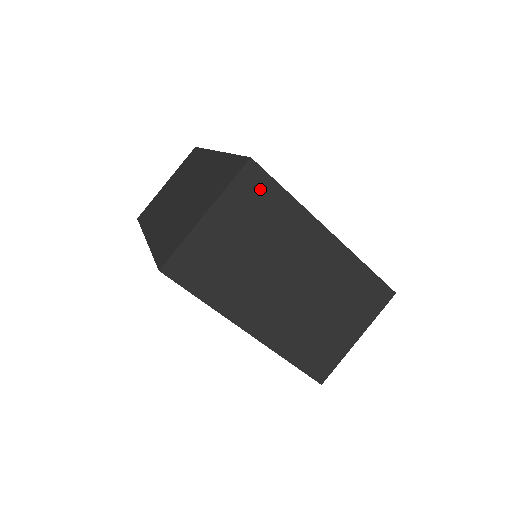
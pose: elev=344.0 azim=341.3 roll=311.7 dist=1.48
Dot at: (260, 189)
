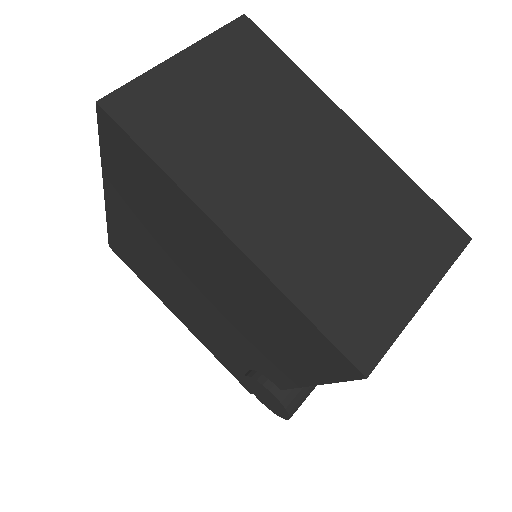
Dot at: (255, 48)
